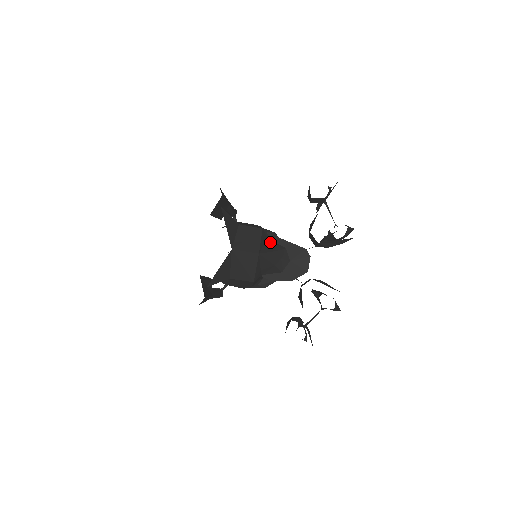
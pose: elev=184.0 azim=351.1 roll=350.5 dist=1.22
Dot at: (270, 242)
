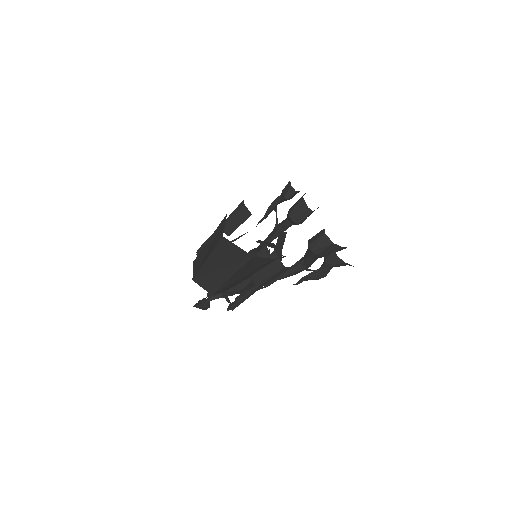
Dot at: occluded
